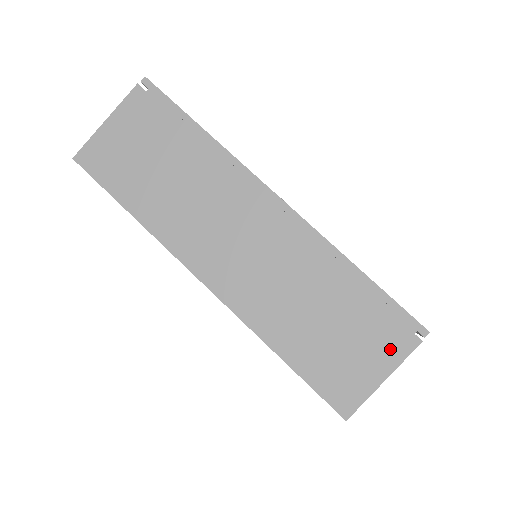
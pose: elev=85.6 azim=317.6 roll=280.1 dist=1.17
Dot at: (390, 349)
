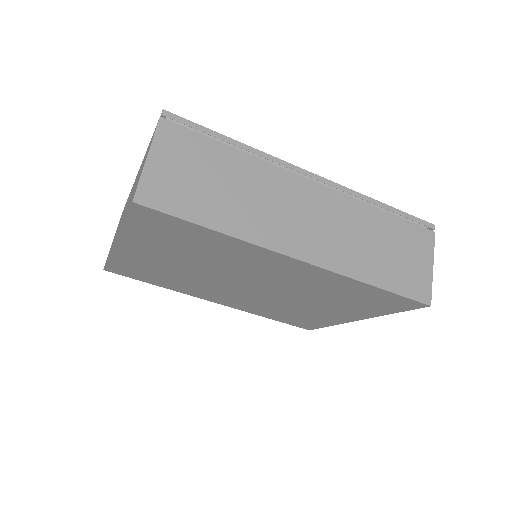
Dot at: (425, 246)
